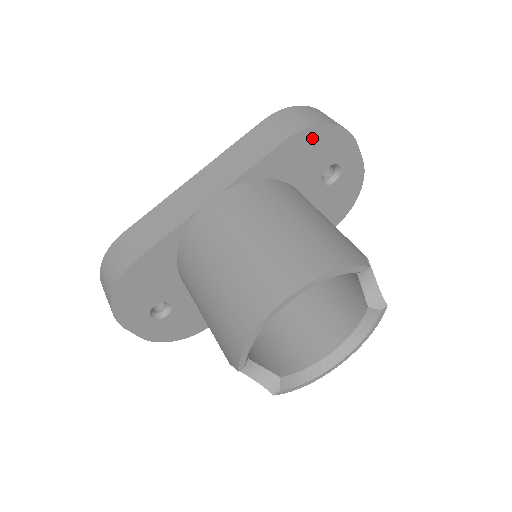
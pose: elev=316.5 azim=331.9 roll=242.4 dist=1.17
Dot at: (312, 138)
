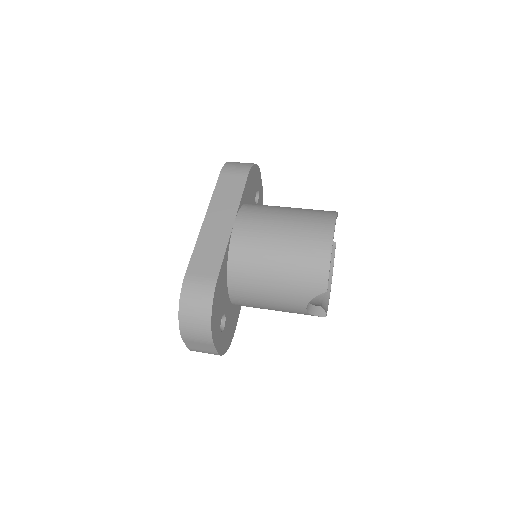
Dot at: (252, 174)
